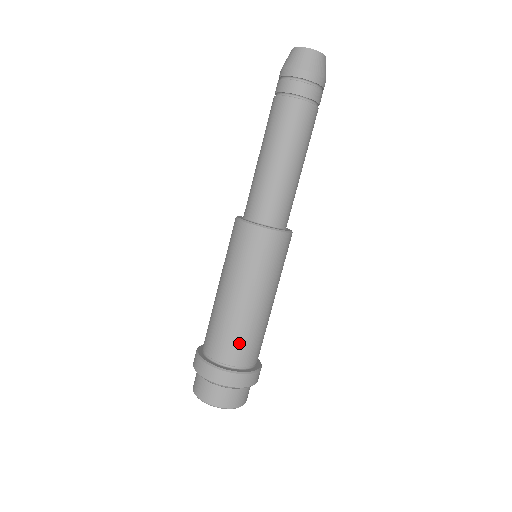
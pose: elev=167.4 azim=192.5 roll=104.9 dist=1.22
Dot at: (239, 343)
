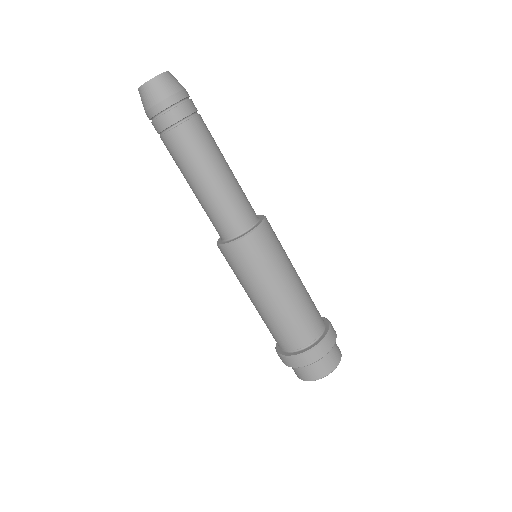
Dot at: (298, 327)
